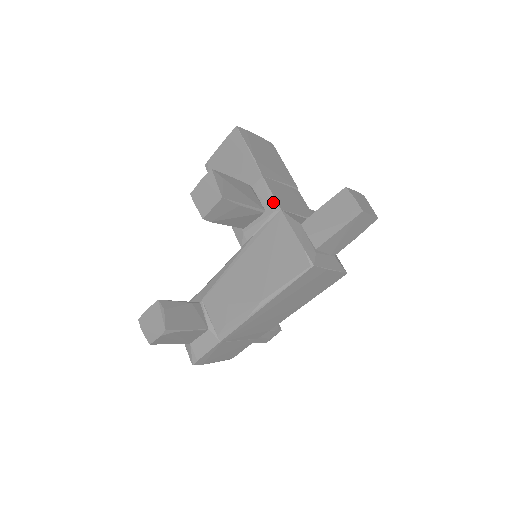
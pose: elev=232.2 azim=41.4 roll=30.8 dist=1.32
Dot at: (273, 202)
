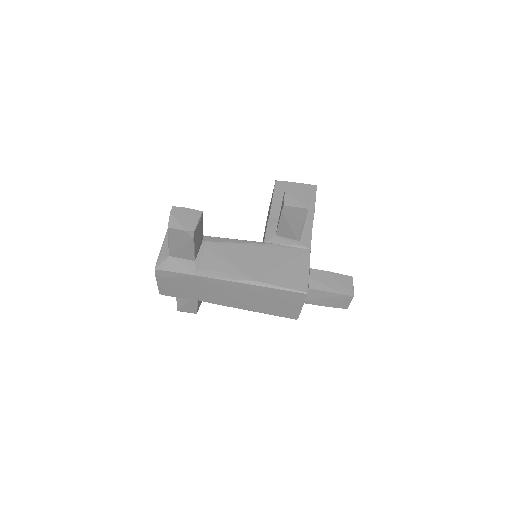
Dot at: (309, 241)
